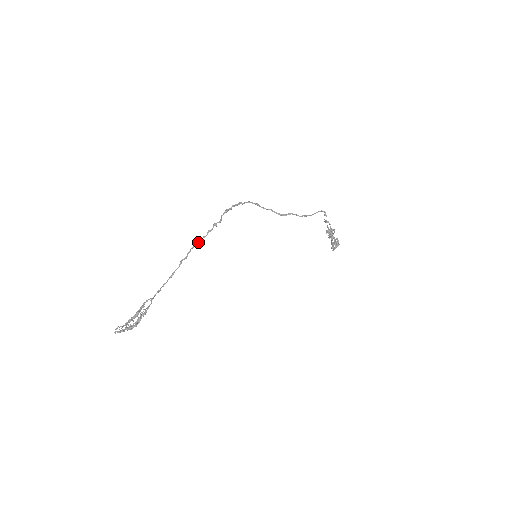
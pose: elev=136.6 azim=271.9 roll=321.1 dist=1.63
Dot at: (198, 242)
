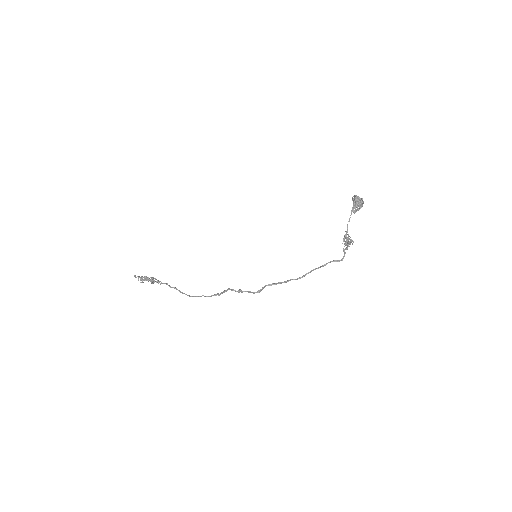
Dot at: occluded
